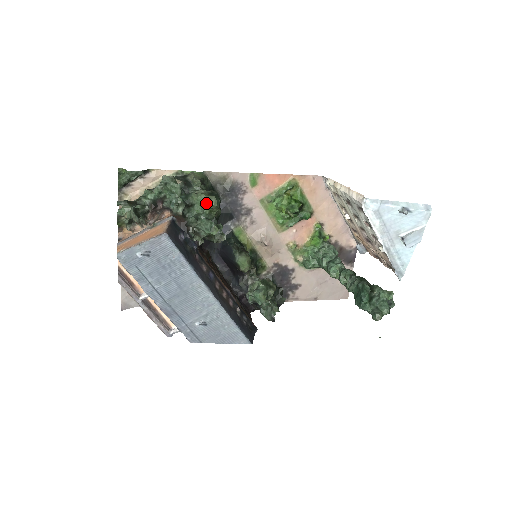
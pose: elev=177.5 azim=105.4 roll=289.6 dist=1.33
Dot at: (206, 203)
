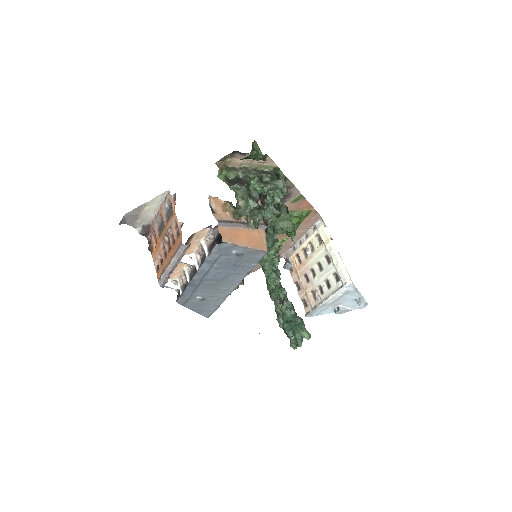
Dot at: (288, 227)
